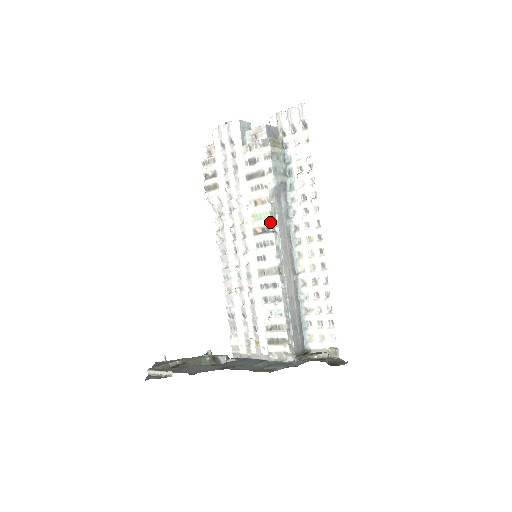
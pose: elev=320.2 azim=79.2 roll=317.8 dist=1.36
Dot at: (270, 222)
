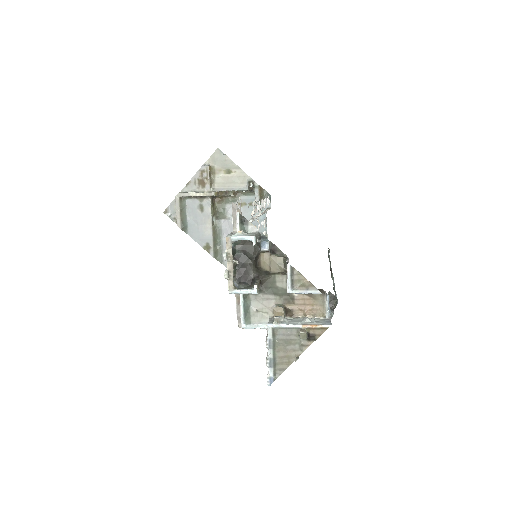
Dot at: occluded
